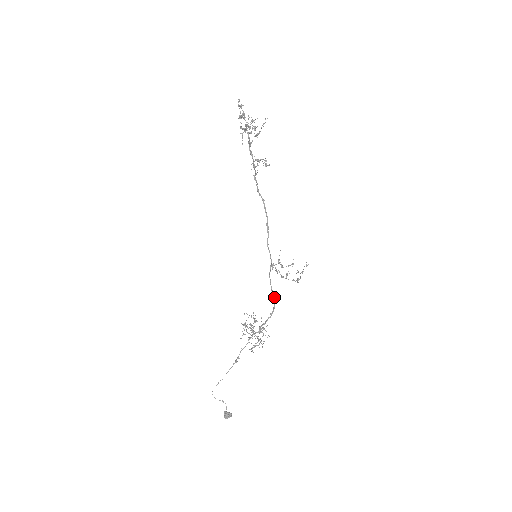
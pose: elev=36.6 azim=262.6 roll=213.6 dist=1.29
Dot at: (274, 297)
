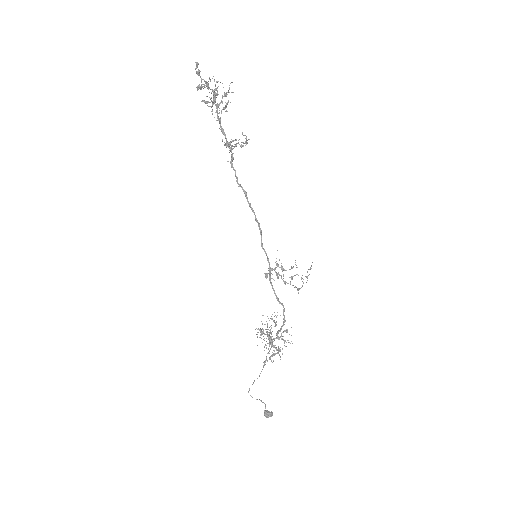
Dot at: (281, 304)
